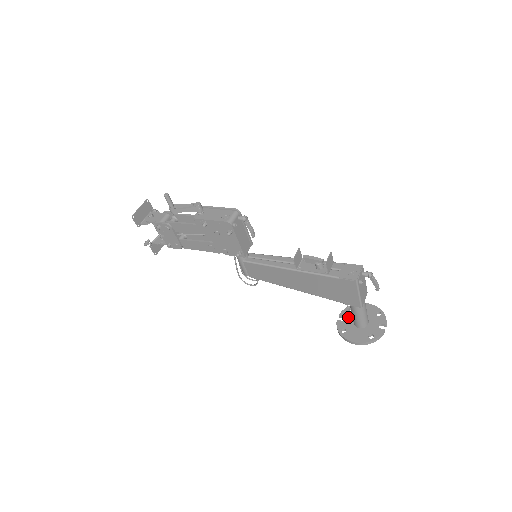
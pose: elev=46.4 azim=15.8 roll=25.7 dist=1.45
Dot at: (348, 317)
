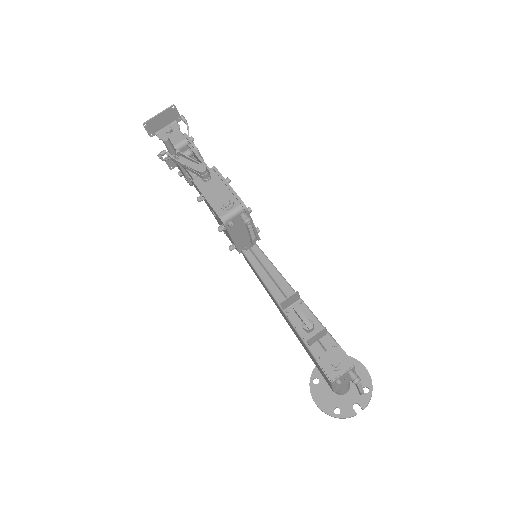
Dot at: occluded
